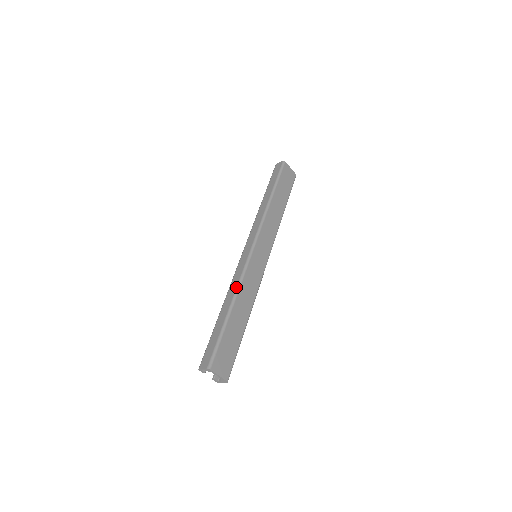
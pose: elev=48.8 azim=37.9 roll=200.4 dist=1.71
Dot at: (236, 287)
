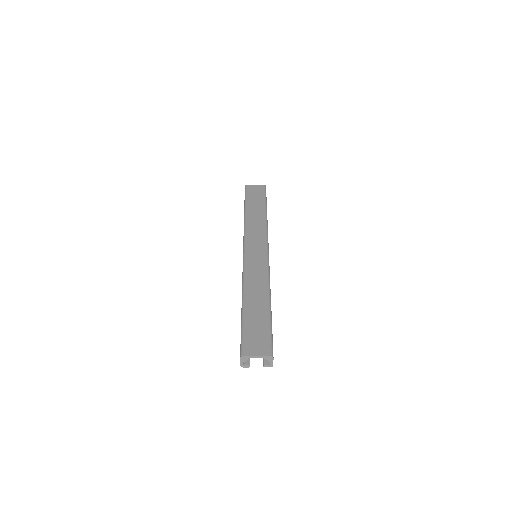
Dot at: (242, 286)
